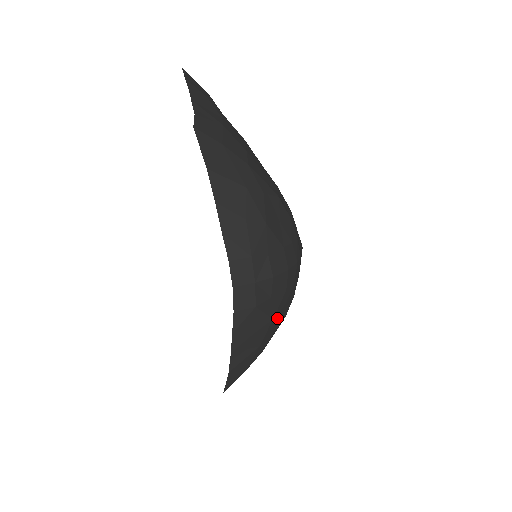
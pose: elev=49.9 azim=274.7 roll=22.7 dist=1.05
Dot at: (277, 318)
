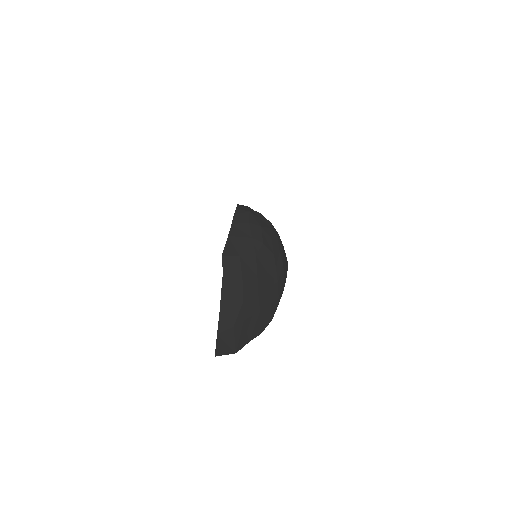
Dot at: (265, 236)
